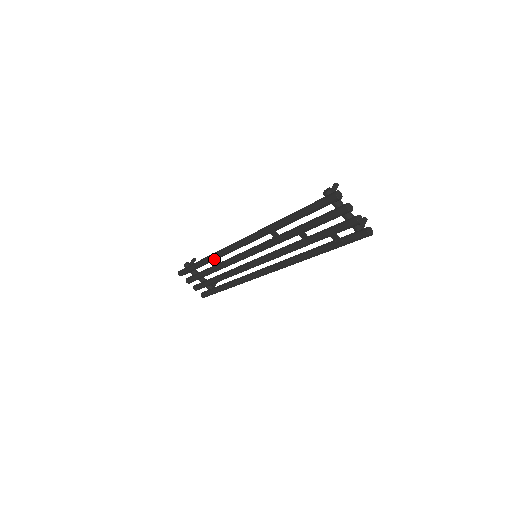
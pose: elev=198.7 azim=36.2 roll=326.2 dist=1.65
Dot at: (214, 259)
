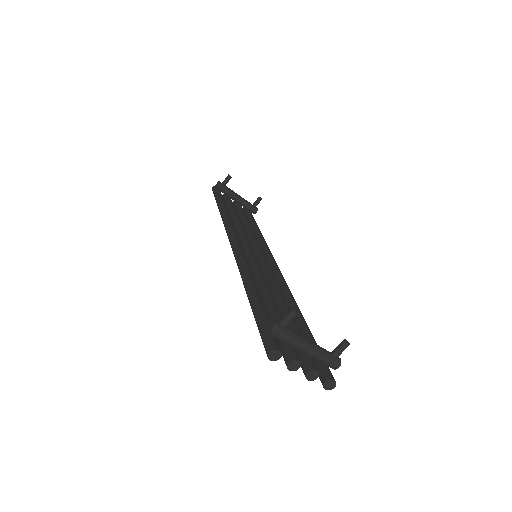
Dot at: occluded
